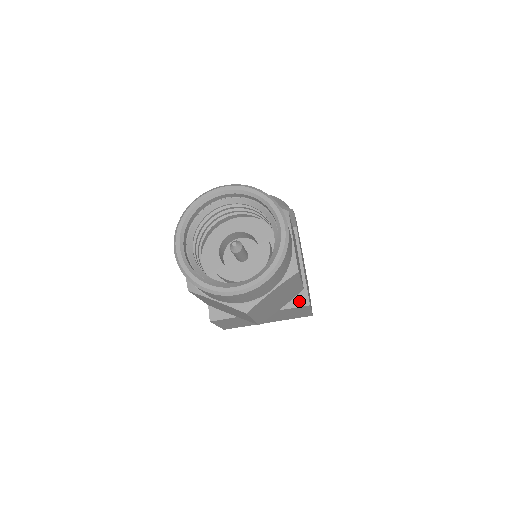
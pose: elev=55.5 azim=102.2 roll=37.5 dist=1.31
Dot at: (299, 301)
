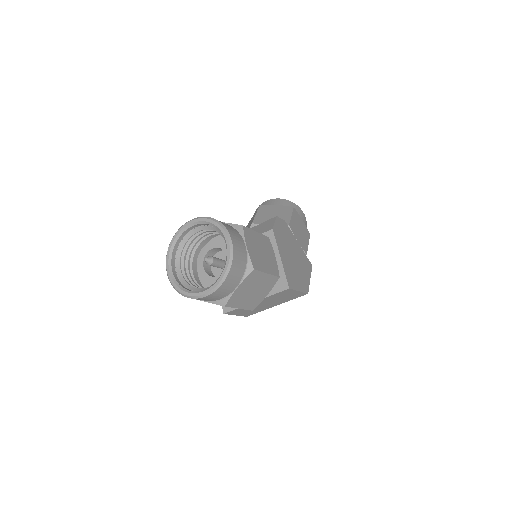
Dot at: (281, 287)
